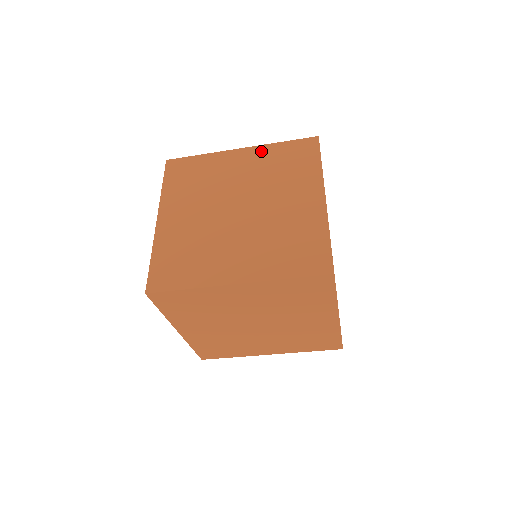
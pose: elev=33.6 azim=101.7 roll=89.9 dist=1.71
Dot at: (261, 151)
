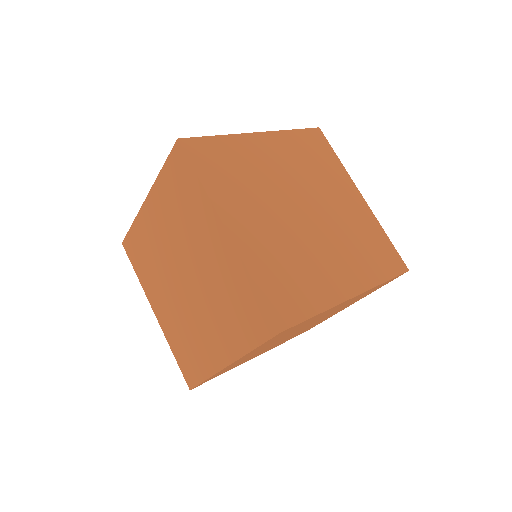
Dot at: occluded
